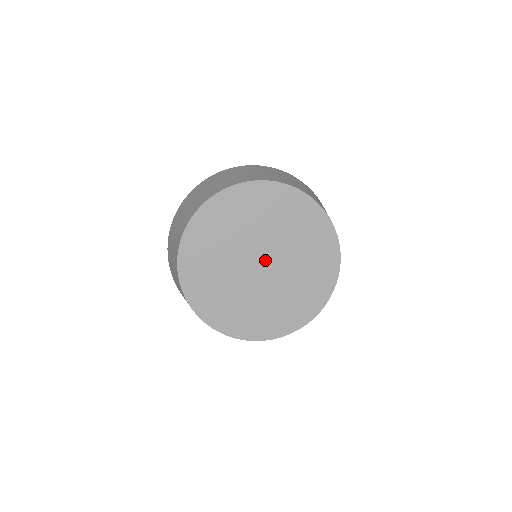
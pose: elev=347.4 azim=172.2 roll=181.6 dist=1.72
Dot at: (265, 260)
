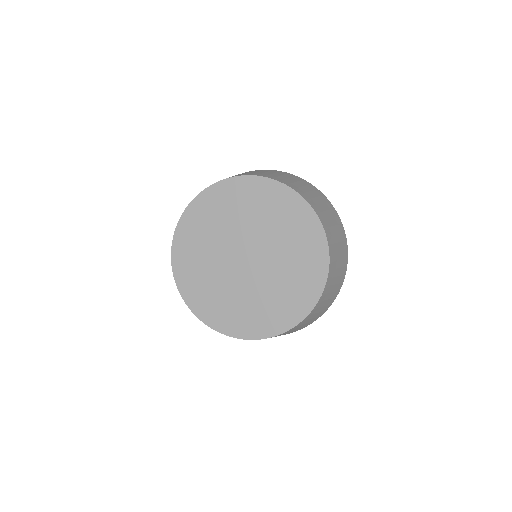
Dot at: (250, 254)
